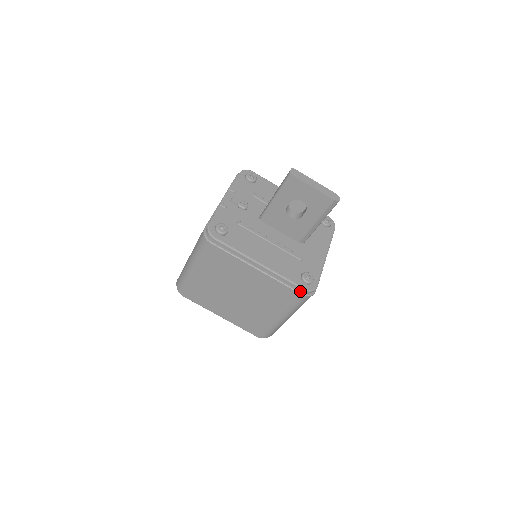
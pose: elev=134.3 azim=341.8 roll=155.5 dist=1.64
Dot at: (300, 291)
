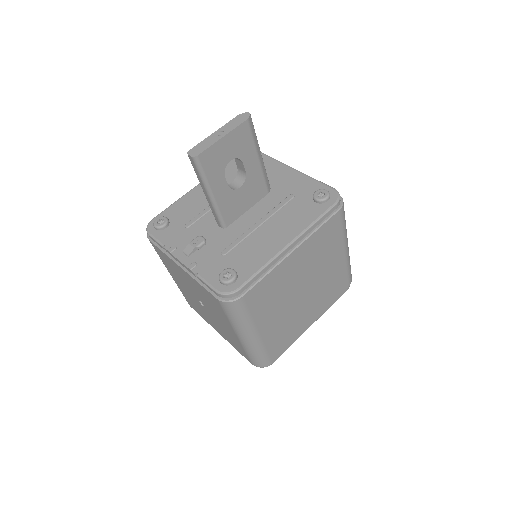
Dot at: (335, 210)
